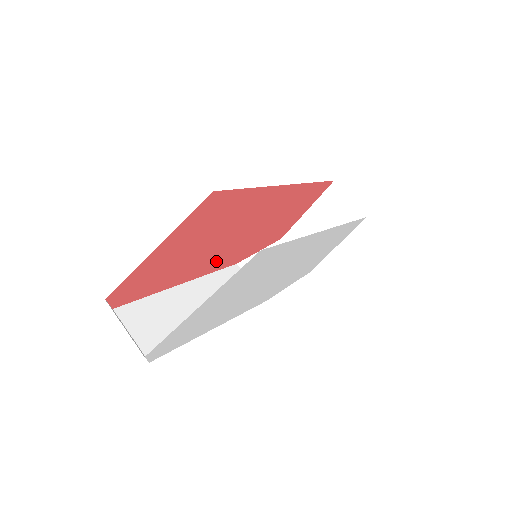
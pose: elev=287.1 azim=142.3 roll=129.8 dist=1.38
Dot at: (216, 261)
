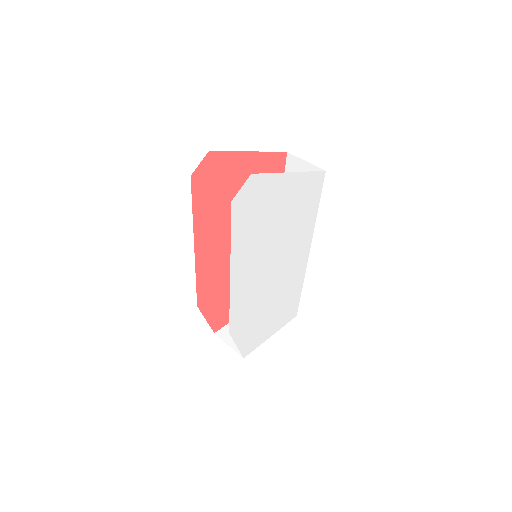
Dot at: (211, 261)
